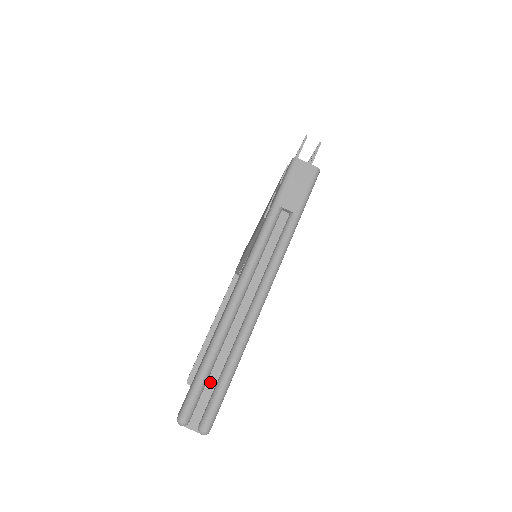
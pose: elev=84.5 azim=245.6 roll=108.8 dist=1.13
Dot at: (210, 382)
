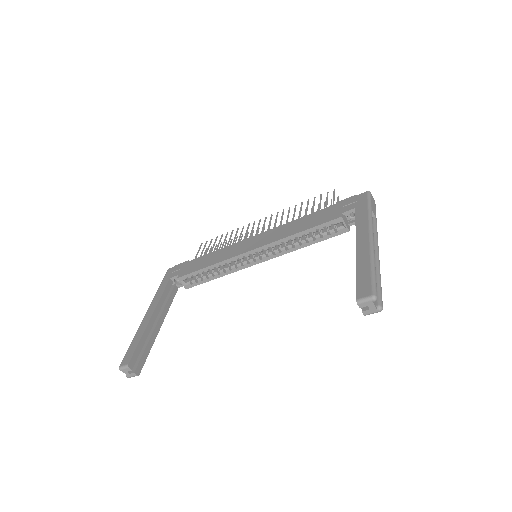
Dot at: occluded
